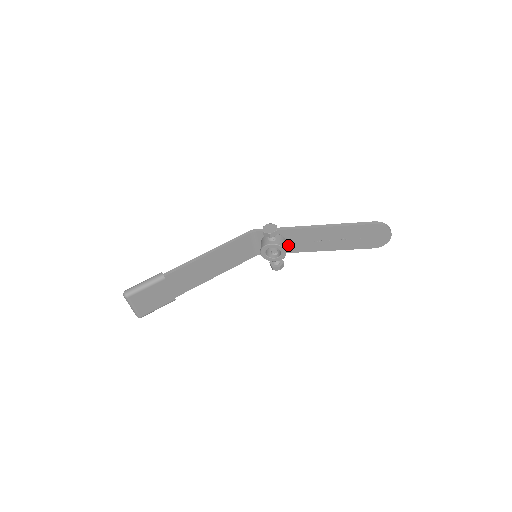
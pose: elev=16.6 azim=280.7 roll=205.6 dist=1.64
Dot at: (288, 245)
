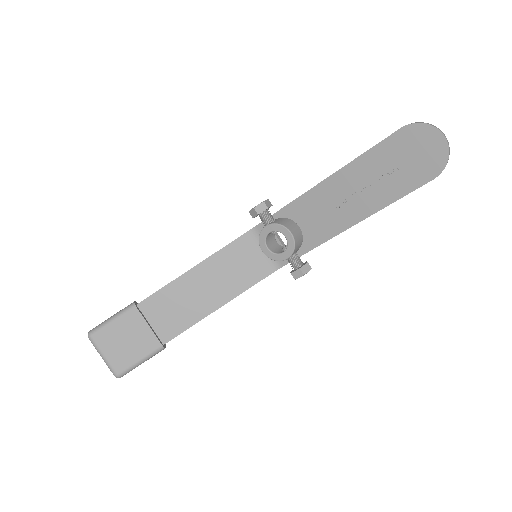
Dot at: (305, 233)
